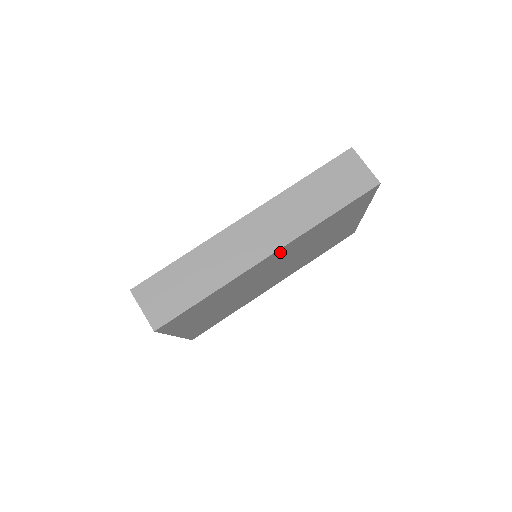
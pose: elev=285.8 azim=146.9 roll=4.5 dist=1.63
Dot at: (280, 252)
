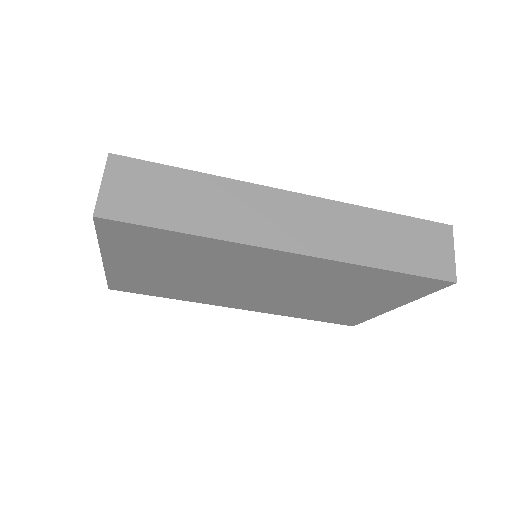
Dot at: (300, 261)
